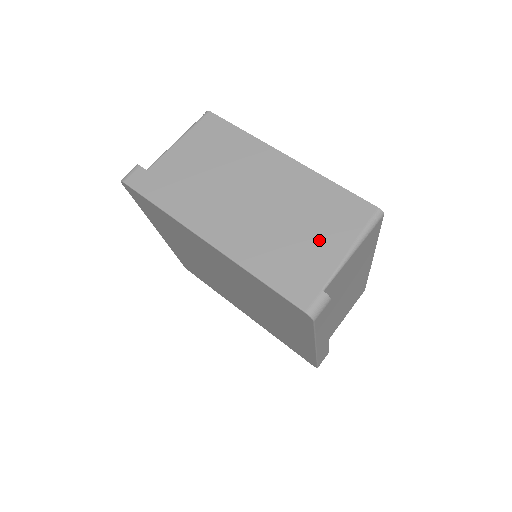
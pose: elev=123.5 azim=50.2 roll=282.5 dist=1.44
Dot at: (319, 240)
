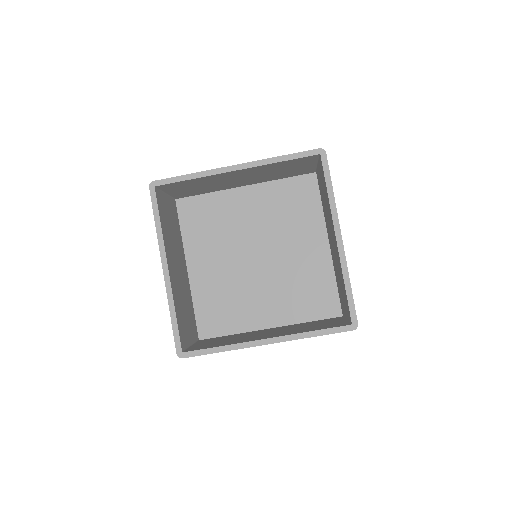
Dot at: occluded
